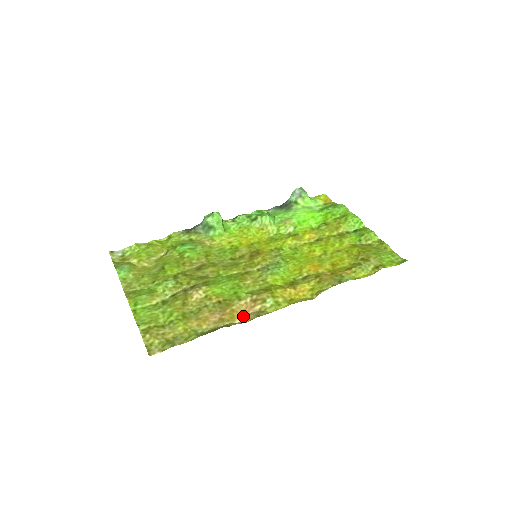
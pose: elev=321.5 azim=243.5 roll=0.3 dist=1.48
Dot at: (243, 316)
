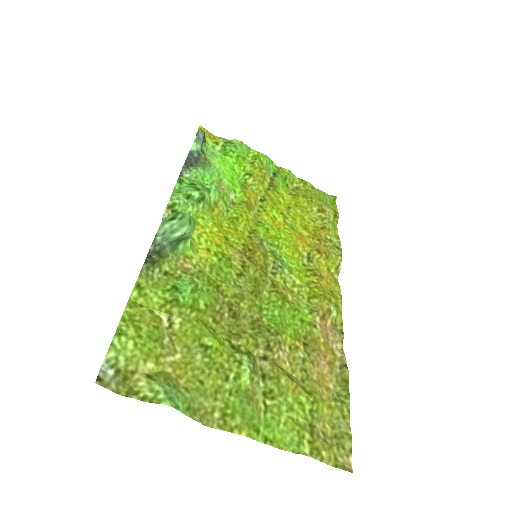
Dot at: (332, 343)
